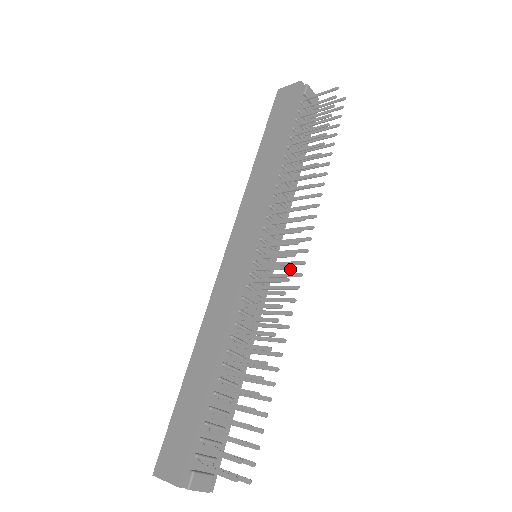
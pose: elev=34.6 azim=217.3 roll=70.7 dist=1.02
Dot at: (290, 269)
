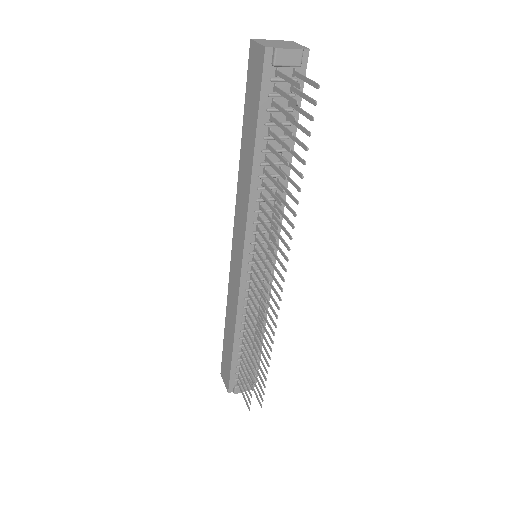
Dot at: (266, 303)
